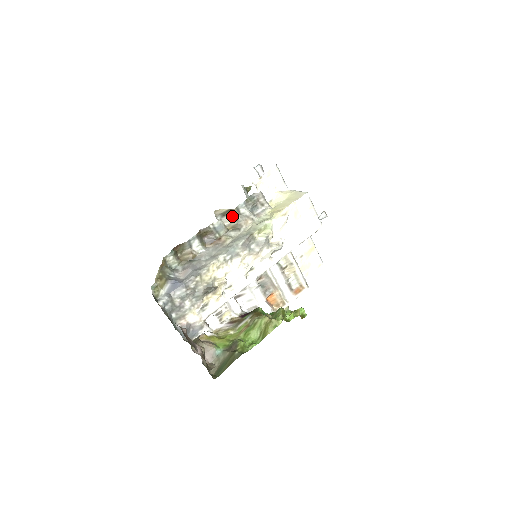
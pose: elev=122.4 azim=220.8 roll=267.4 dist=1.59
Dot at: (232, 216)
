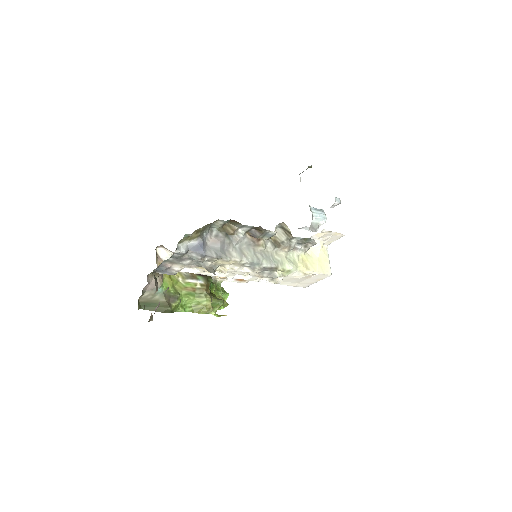
Dot at: (285, 236)
